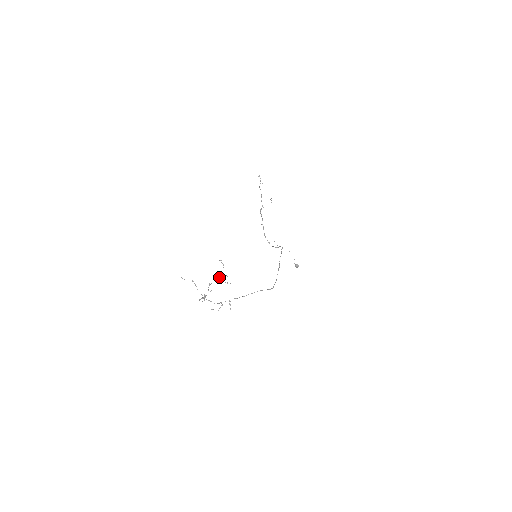
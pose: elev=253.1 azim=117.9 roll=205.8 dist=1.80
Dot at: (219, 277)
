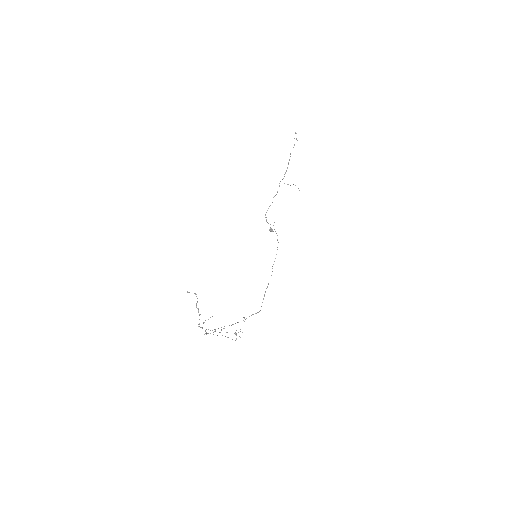
Dot at: (236, 335)
